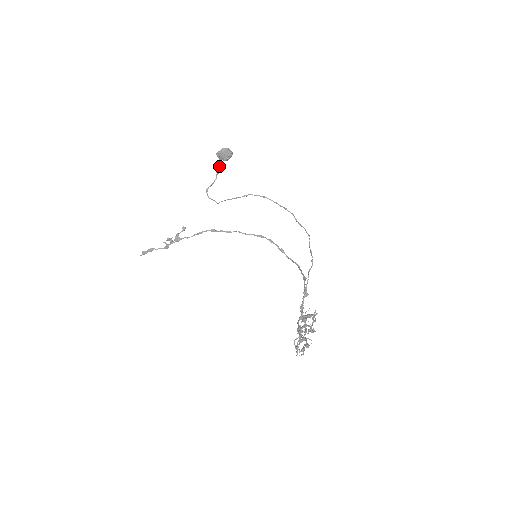
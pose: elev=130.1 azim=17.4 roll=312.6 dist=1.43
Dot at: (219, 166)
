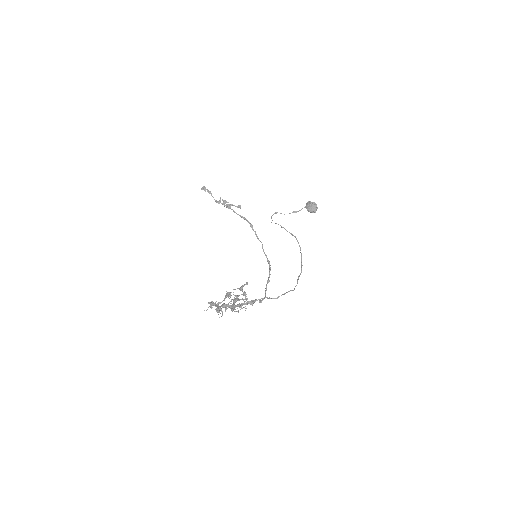
Dot at: (300, 210)
